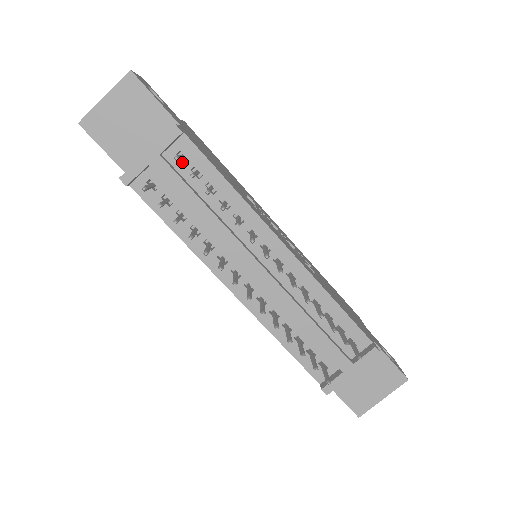
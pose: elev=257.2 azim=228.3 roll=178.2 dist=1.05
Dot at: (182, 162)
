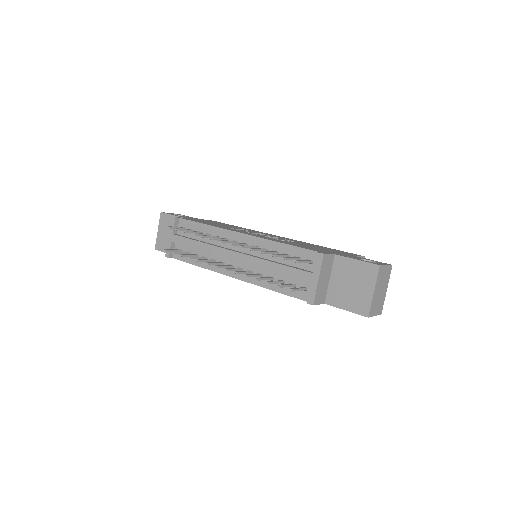
Dot at: occluded
